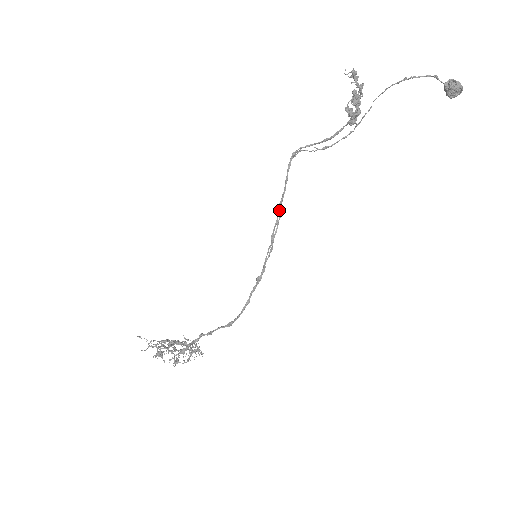
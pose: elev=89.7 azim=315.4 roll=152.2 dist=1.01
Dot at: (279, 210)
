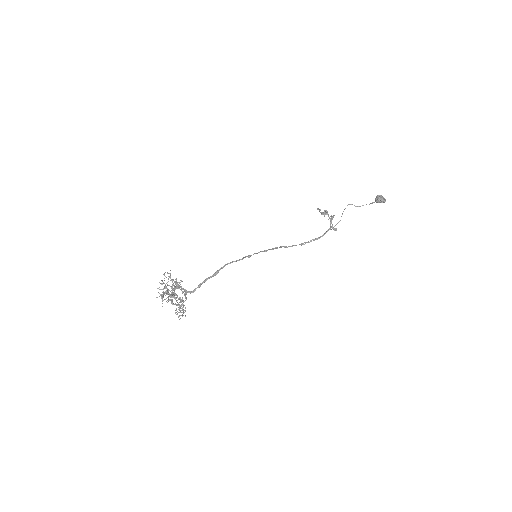
Dot at: (280, 247)
